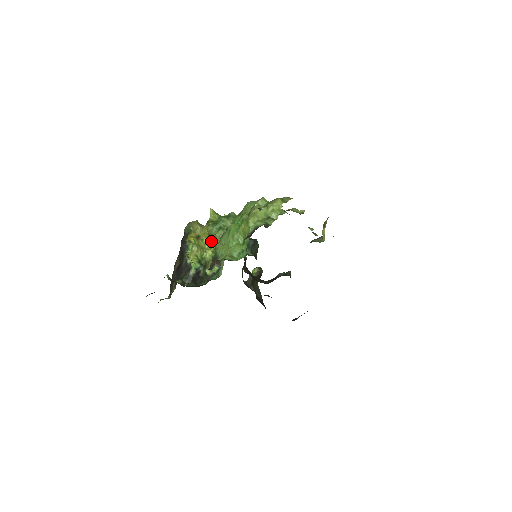
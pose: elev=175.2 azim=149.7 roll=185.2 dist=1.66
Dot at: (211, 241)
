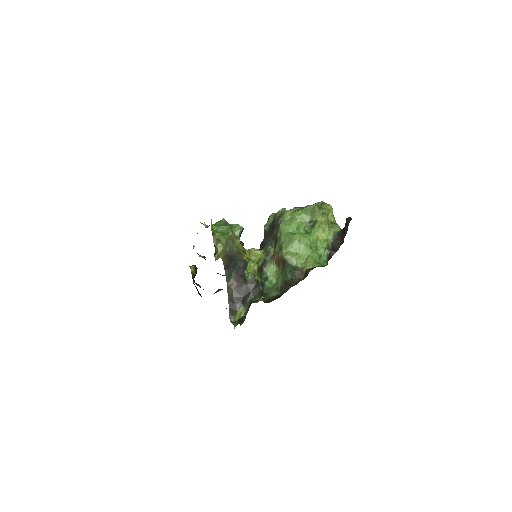
Dot at: (250, 253)
